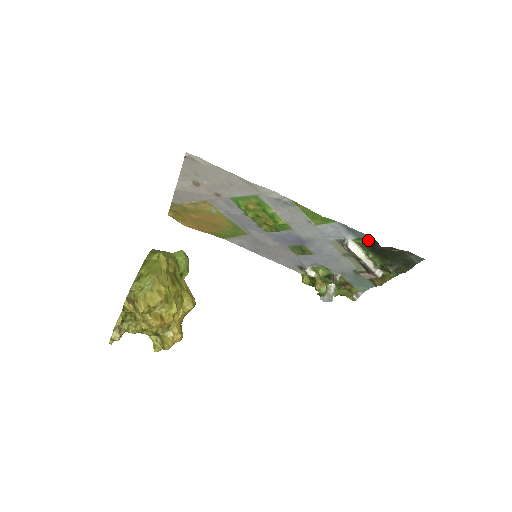
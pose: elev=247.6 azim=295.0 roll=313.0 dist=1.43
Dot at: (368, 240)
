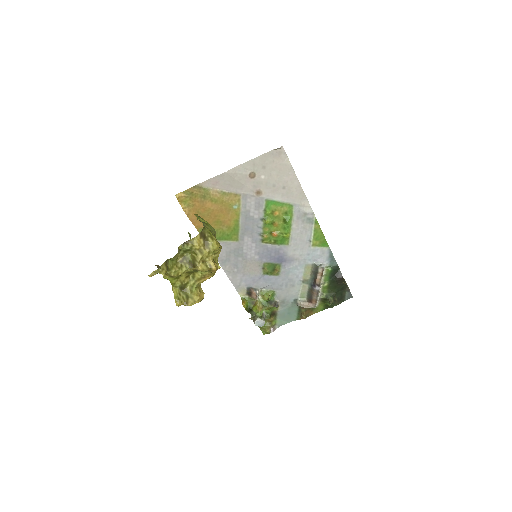
Dot at: (336, 269)
